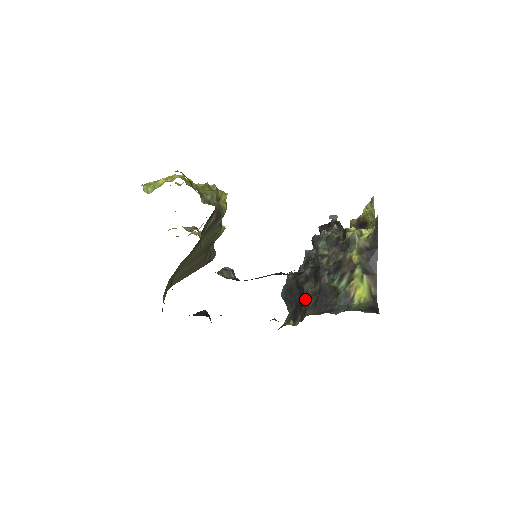
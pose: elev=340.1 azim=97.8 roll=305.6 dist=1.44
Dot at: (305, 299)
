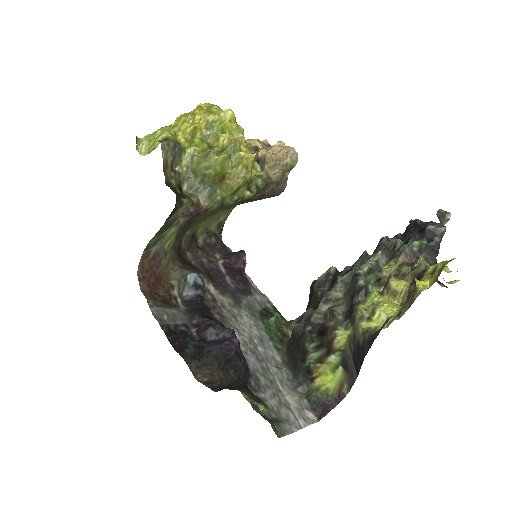
Dot at: occluded
